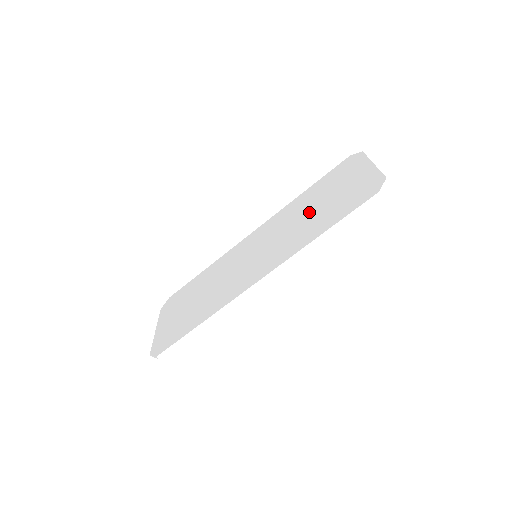
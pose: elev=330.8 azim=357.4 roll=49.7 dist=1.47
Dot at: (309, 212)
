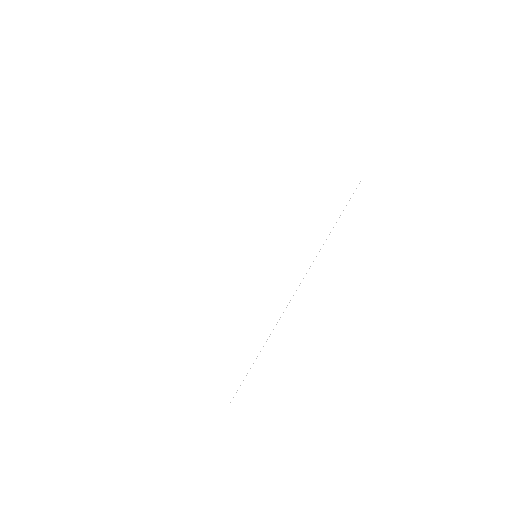
Dot at: (291, 199)
